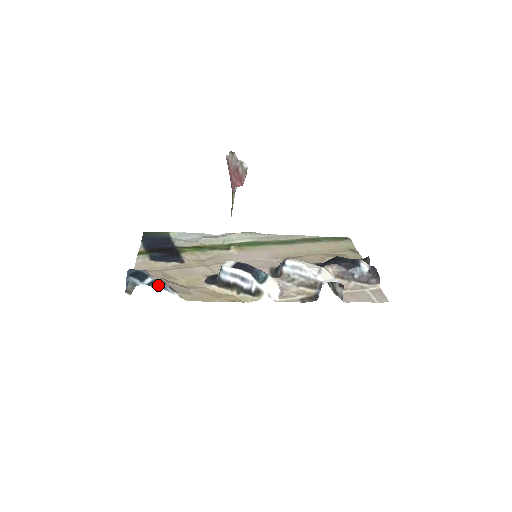
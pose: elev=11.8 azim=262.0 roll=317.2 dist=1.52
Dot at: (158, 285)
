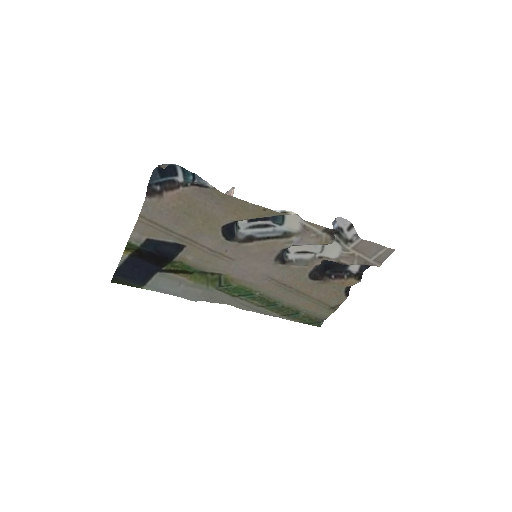
Dot at: (190, 176)
